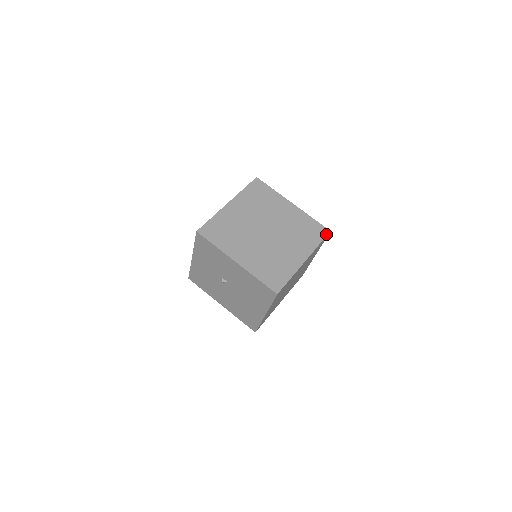
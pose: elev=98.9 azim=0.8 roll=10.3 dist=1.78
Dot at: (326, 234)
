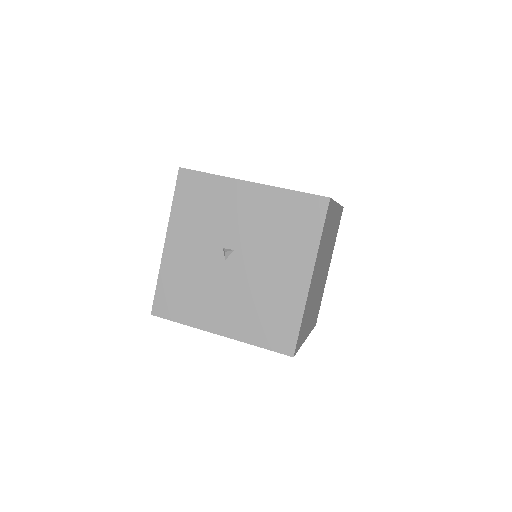
Dot at: occluded
